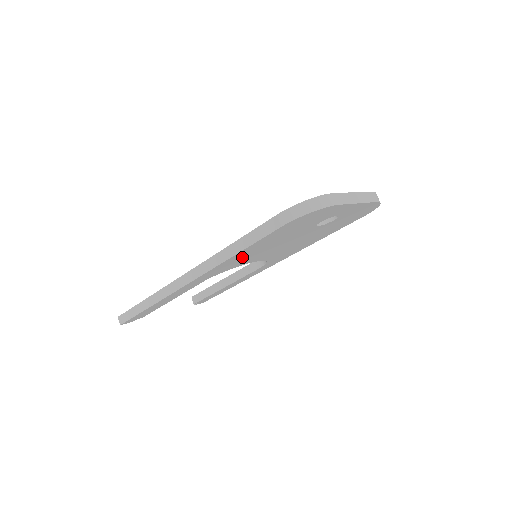
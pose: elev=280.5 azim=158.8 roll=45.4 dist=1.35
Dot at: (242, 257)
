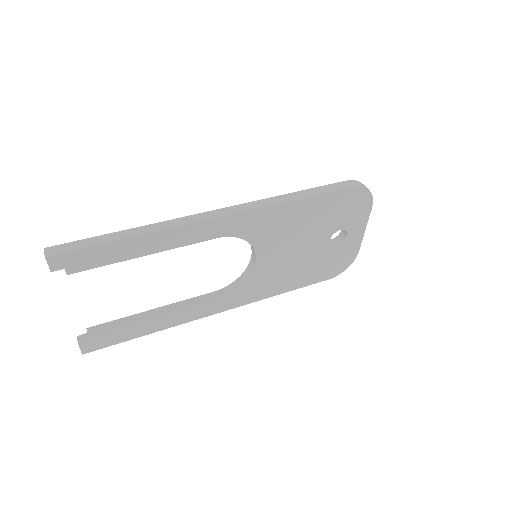
Dot at: (283, 219)
